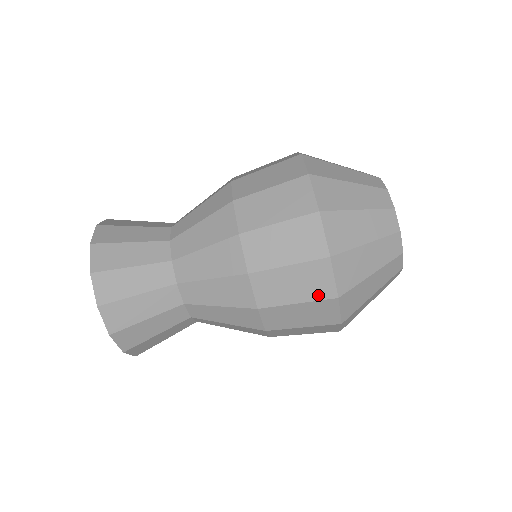
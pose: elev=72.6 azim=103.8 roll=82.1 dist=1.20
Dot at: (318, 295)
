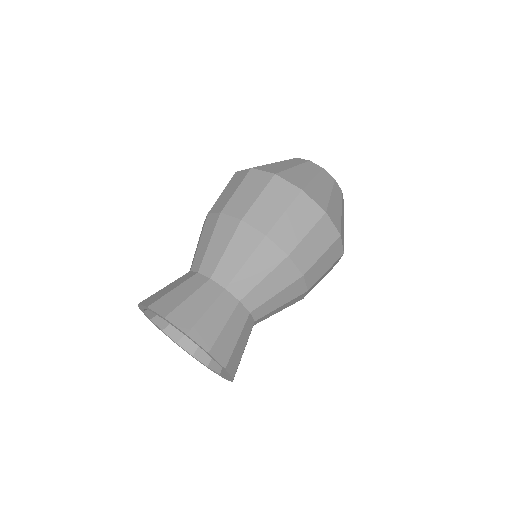
Dot at: (264, 183)
